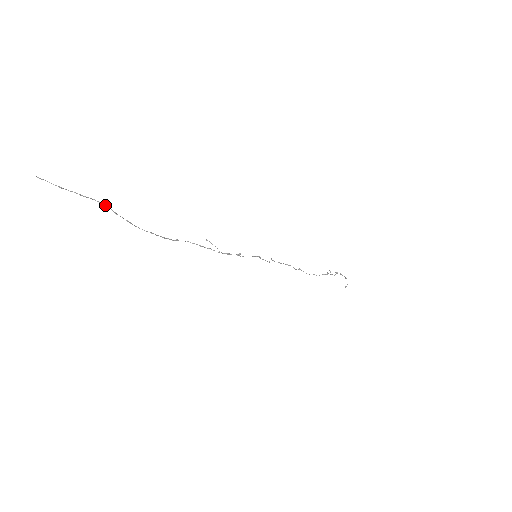
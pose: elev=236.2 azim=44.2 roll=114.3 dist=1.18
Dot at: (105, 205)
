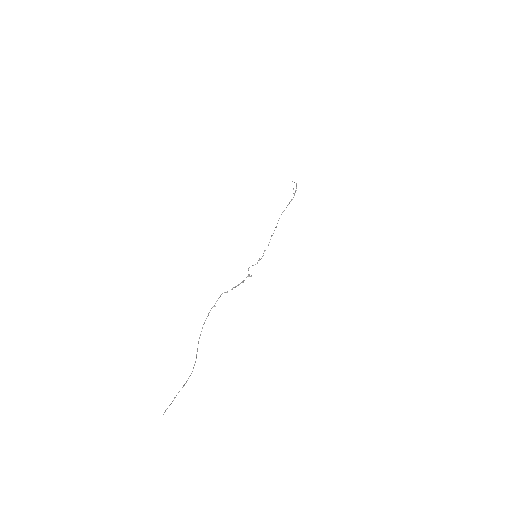
Dot at: occluded
